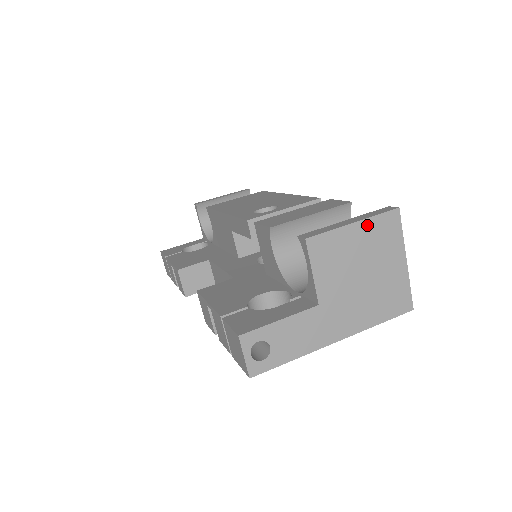
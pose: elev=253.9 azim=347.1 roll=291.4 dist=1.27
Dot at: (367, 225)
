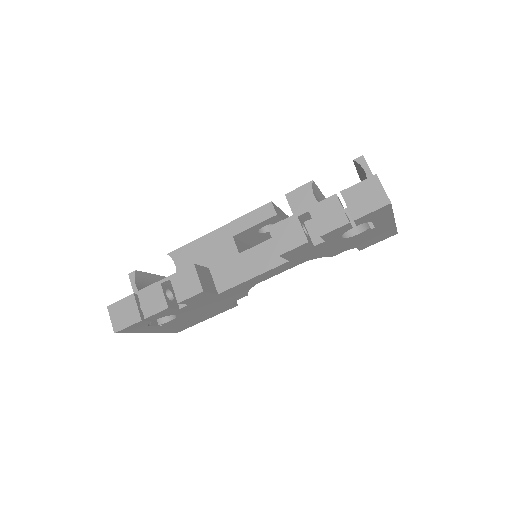
Dot at: occluded
